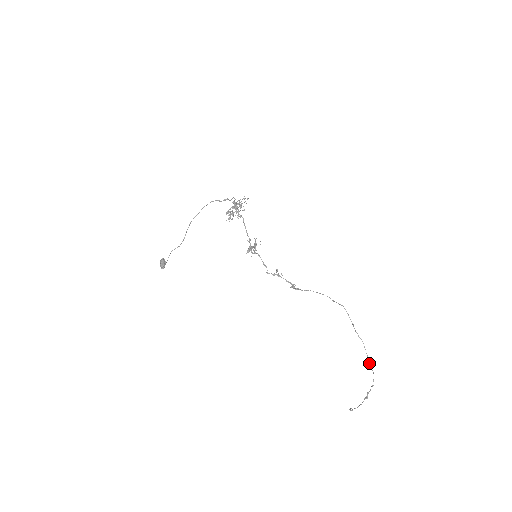
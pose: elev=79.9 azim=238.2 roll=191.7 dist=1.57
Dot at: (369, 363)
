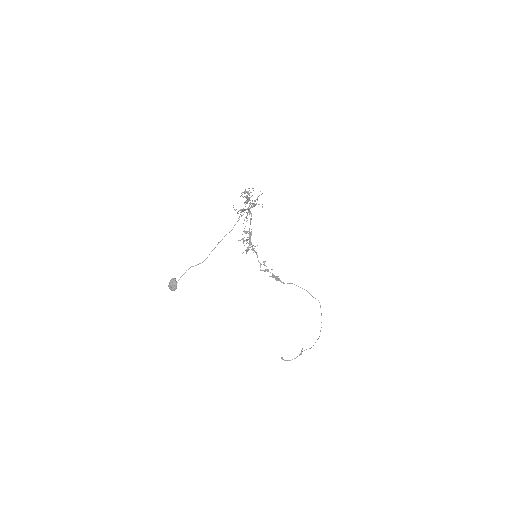
Dot at: occluded
